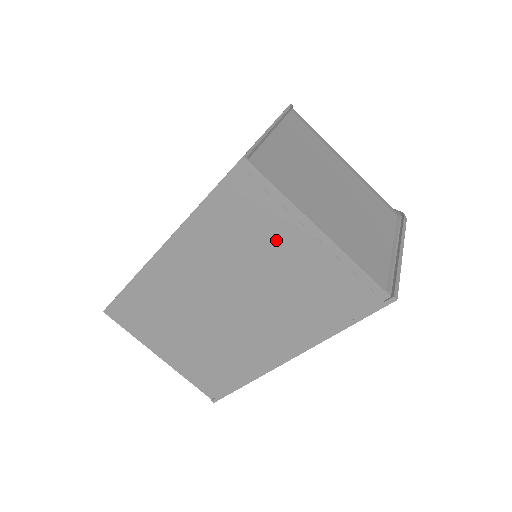
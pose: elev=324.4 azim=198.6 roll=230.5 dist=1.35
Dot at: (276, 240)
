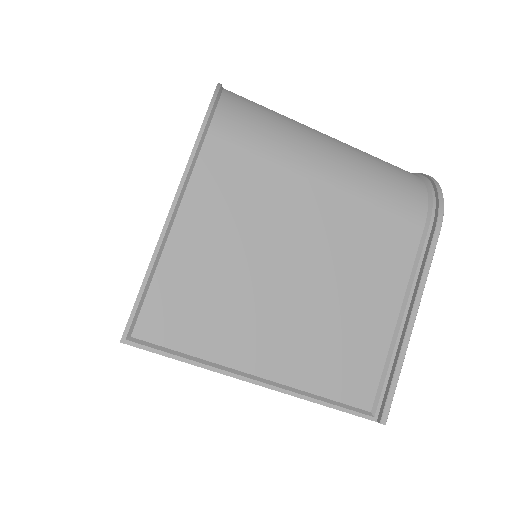
Dot at: occluded
